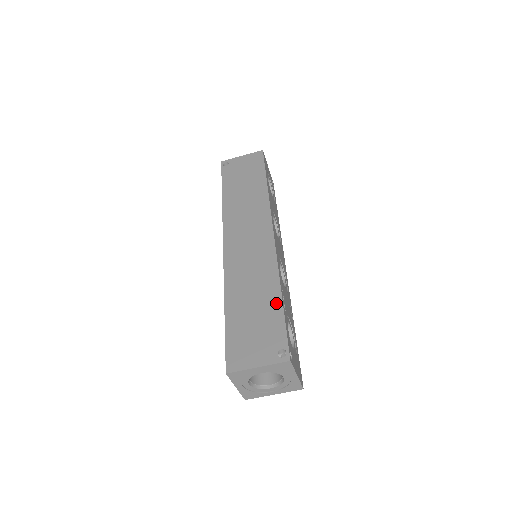
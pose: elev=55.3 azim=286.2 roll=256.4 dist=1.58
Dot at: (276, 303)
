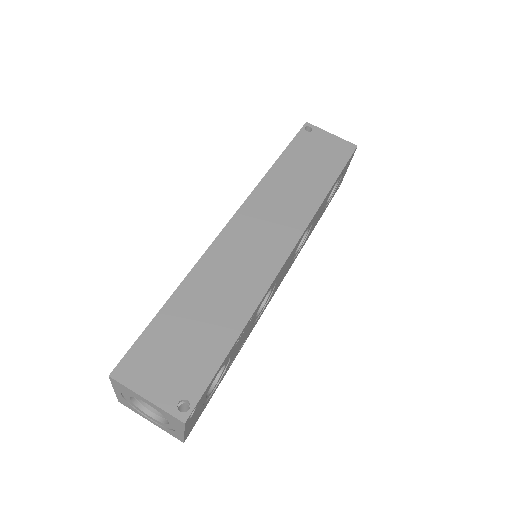
Dot at: (227, 339)
